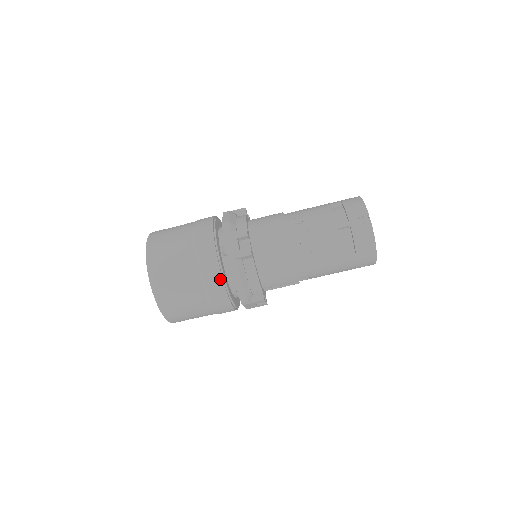
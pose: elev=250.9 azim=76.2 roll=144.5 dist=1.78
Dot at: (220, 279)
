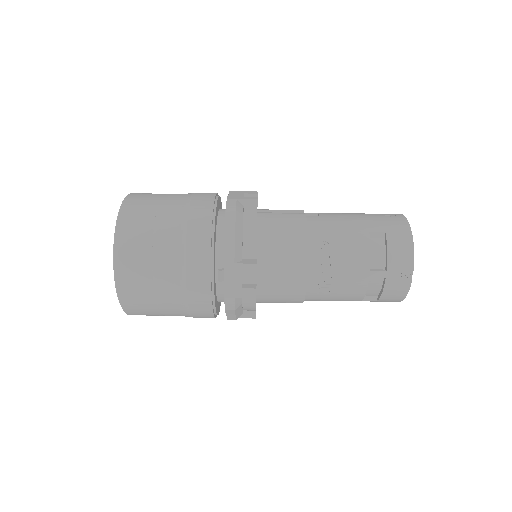
Dot at: (210, 309)
